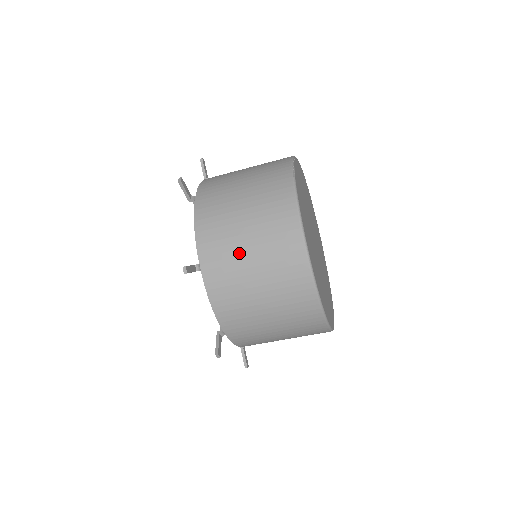
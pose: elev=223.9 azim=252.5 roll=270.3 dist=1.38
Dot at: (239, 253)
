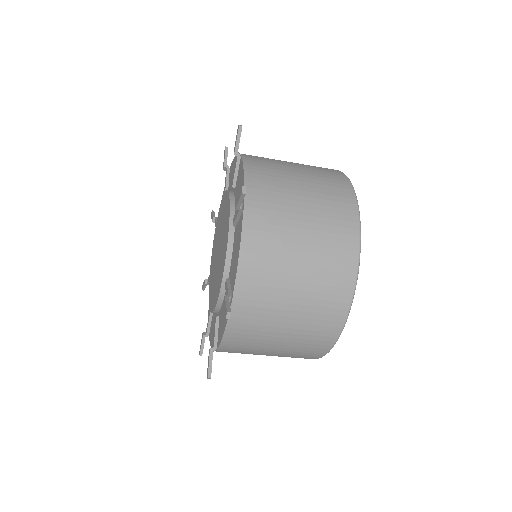
Dot at: (260, 352)
